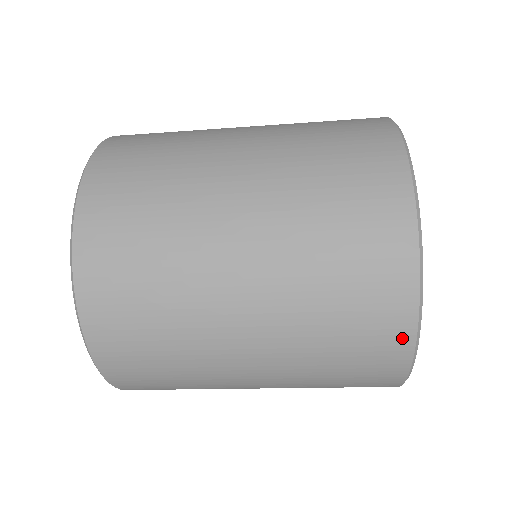
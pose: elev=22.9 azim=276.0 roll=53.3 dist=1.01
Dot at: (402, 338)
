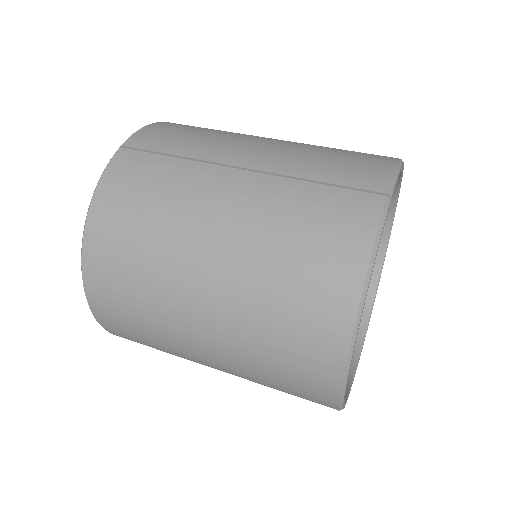
Dot at: occluded
